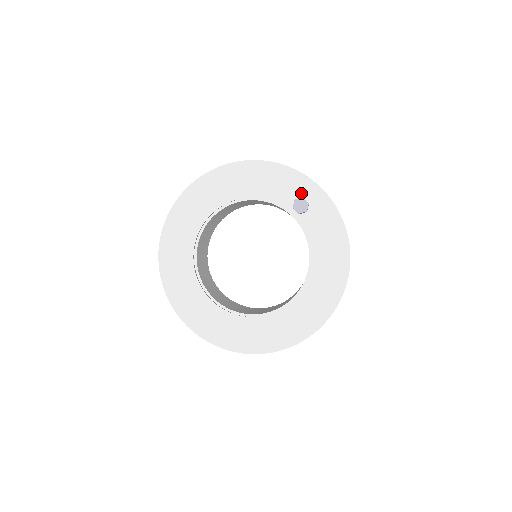
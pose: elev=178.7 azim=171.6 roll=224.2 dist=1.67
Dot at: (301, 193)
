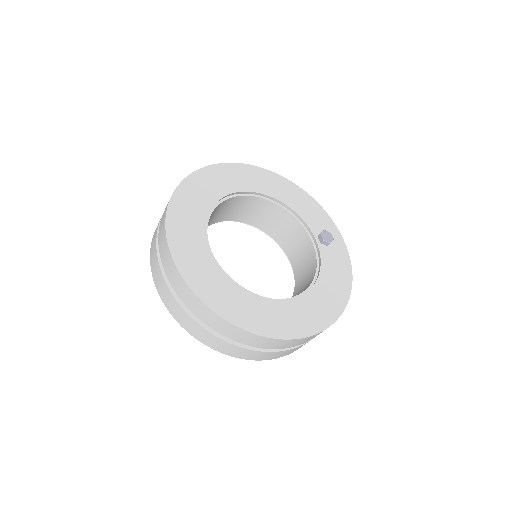
Dot at: occluded
